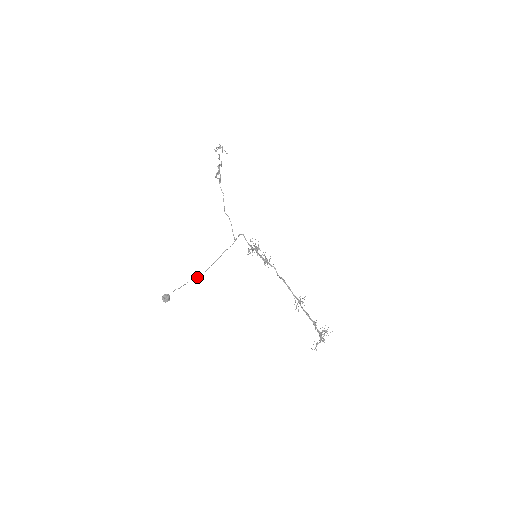
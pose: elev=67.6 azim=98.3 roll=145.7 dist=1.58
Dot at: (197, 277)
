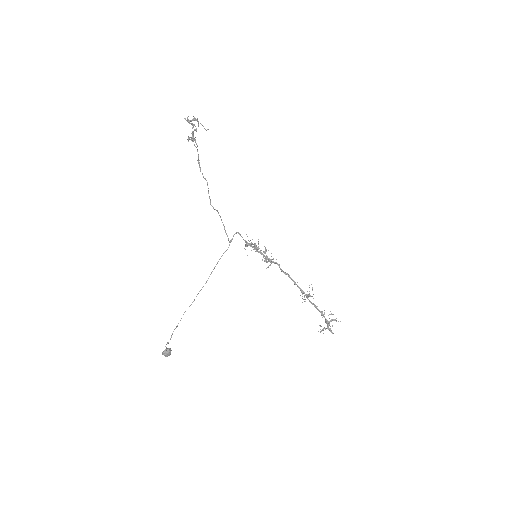
Dot at: (193, 301)
